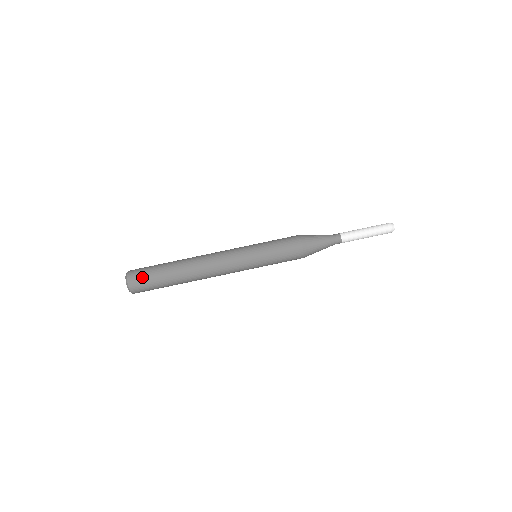
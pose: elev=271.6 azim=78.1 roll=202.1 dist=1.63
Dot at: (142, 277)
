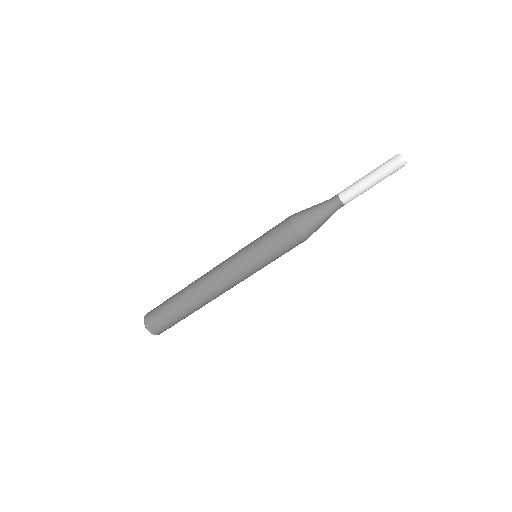
Dot at: (162, 326)
